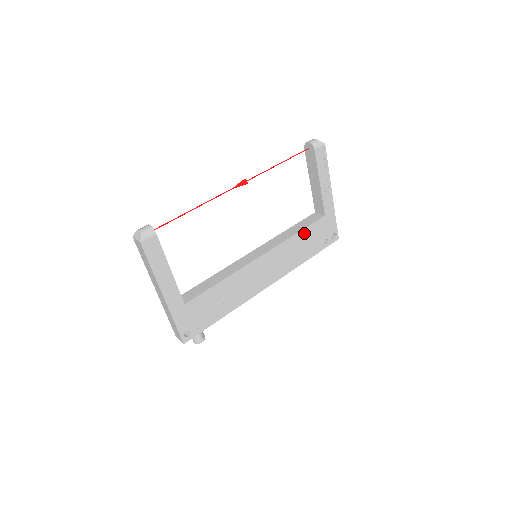
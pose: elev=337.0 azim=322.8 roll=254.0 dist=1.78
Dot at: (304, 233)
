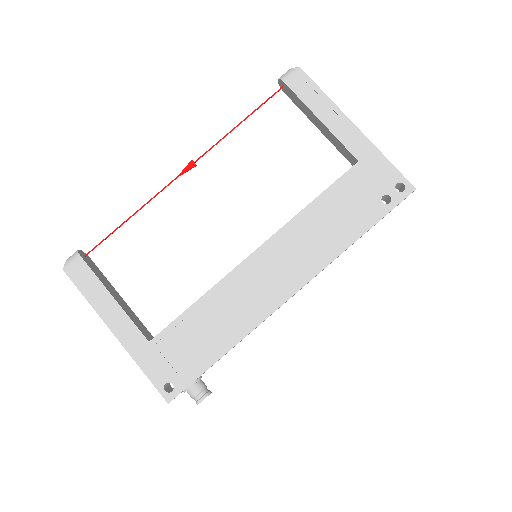
Dot at: (327, 199)
